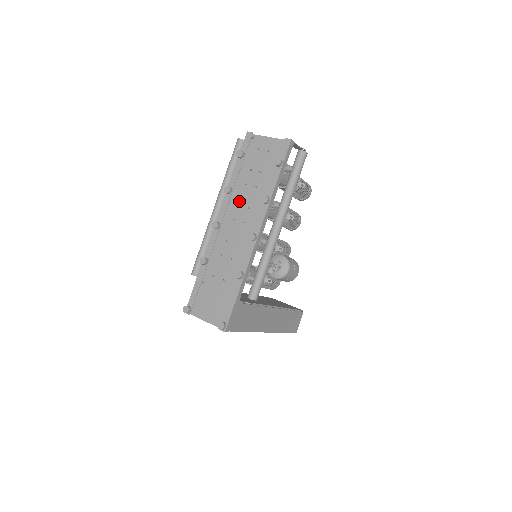
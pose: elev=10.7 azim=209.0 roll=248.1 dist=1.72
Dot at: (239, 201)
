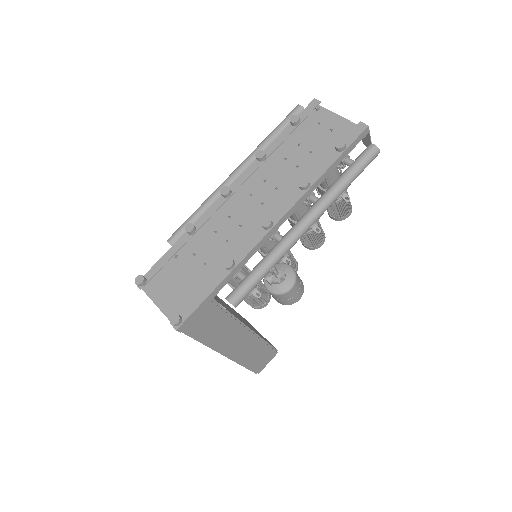
Dot at: (268, 175)
